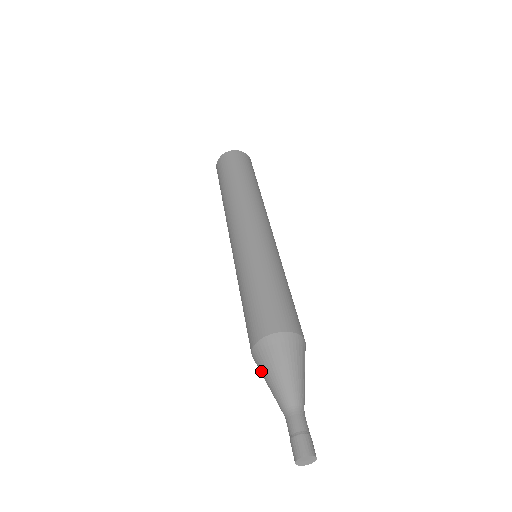
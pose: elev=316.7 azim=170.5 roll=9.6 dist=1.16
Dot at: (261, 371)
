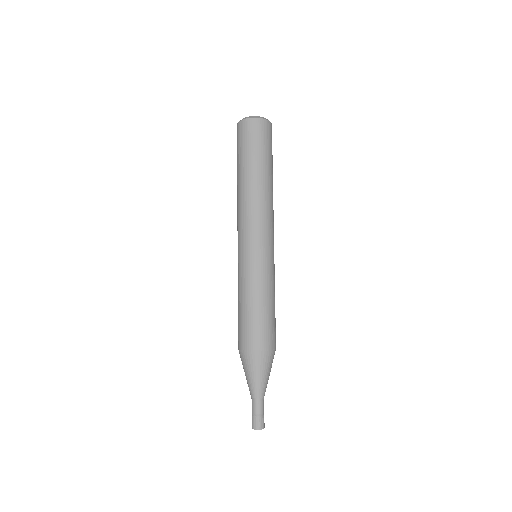
Dot at: (246, 366)
